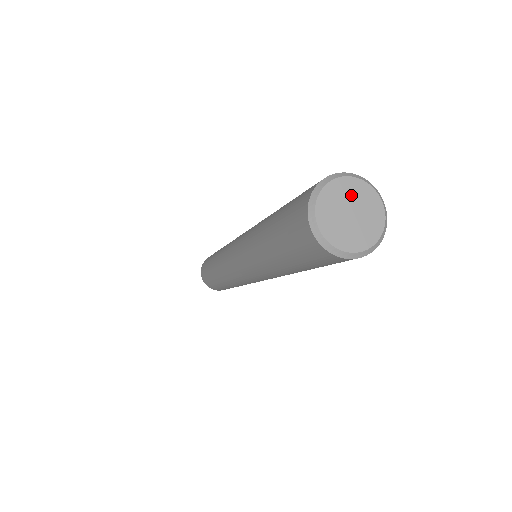
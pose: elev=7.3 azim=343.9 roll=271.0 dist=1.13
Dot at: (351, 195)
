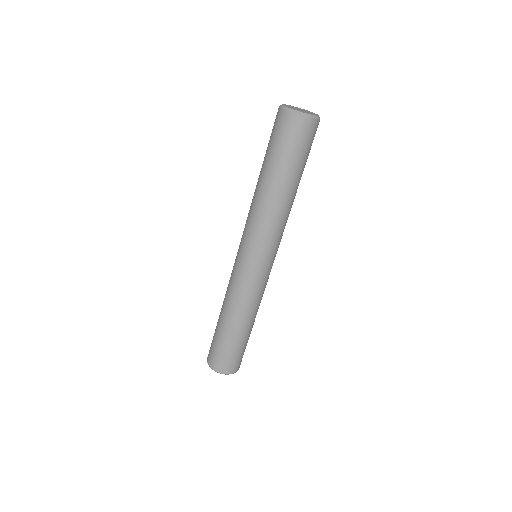
Dot at: (306, 111)
